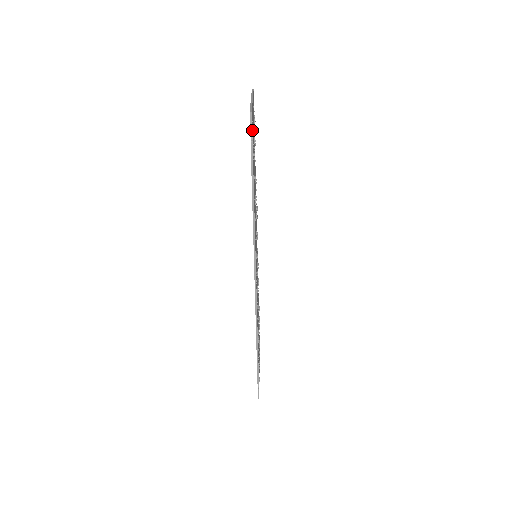
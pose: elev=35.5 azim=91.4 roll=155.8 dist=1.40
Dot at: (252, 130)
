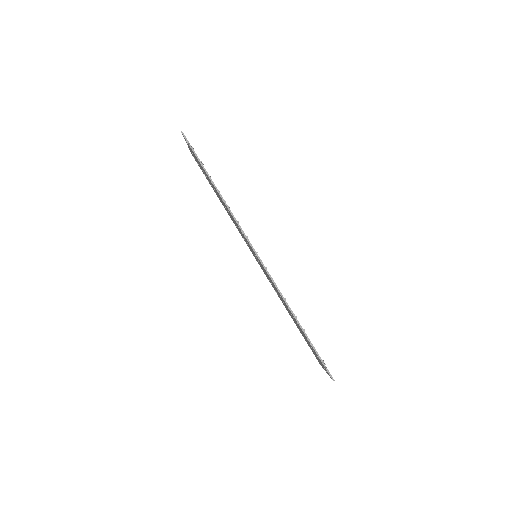
Dot at: occluded
